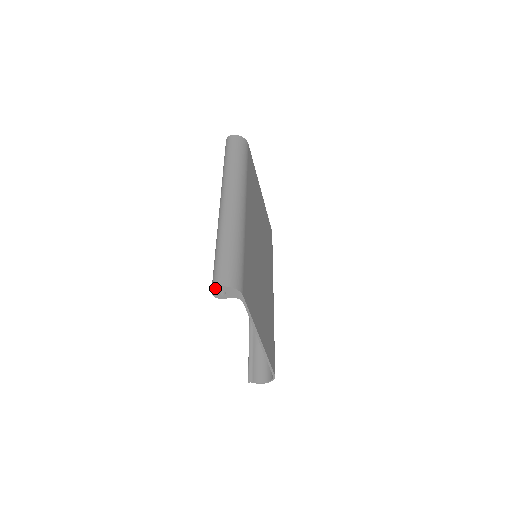
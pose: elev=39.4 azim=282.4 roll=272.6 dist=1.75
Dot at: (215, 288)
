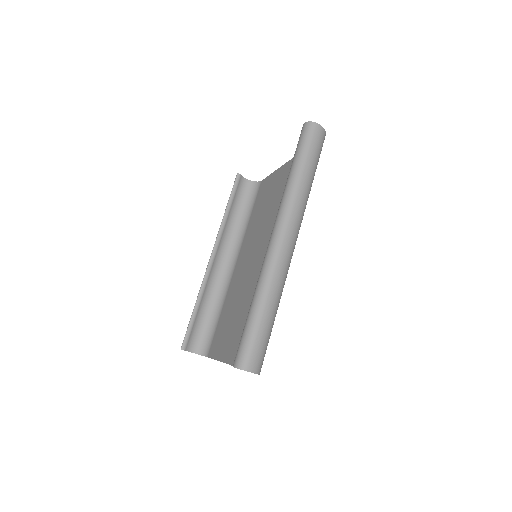
Dot at: occluded
